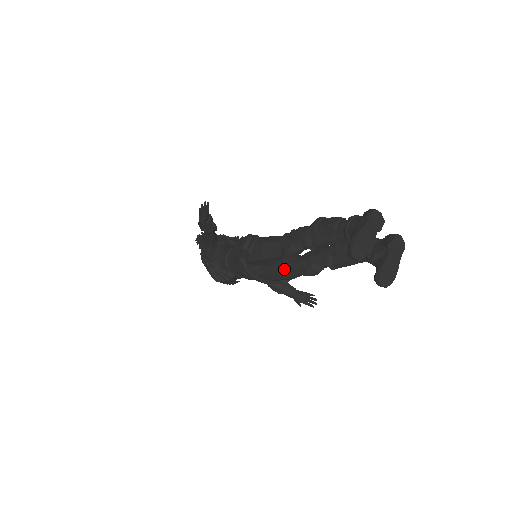
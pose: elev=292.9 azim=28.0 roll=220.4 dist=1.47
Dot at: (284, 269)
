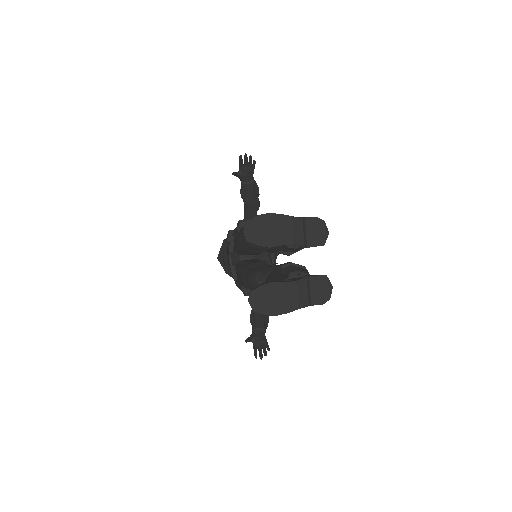
Dot at: (247, 267)
